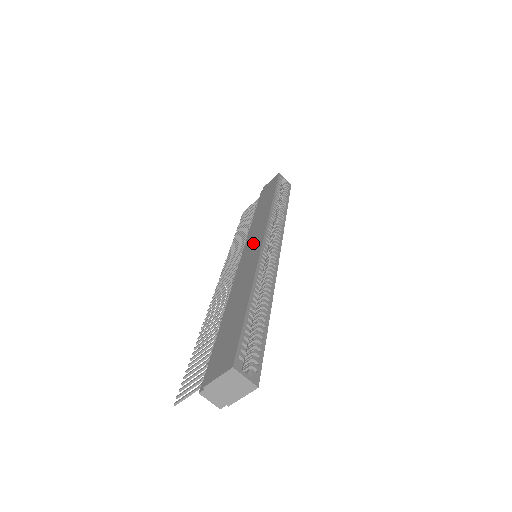
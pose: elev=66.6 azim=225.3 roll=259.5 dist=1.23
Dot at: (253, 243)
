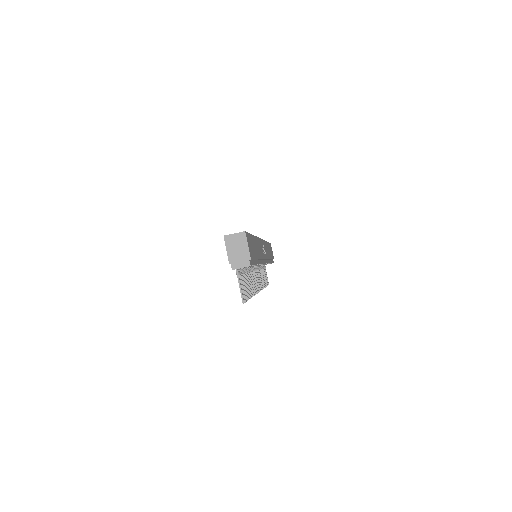
Dot at: occluded
